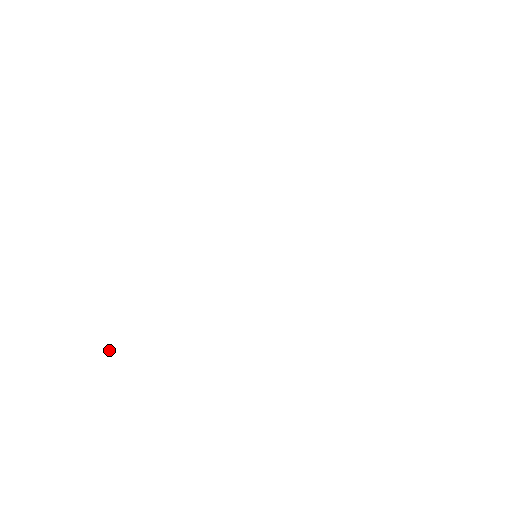
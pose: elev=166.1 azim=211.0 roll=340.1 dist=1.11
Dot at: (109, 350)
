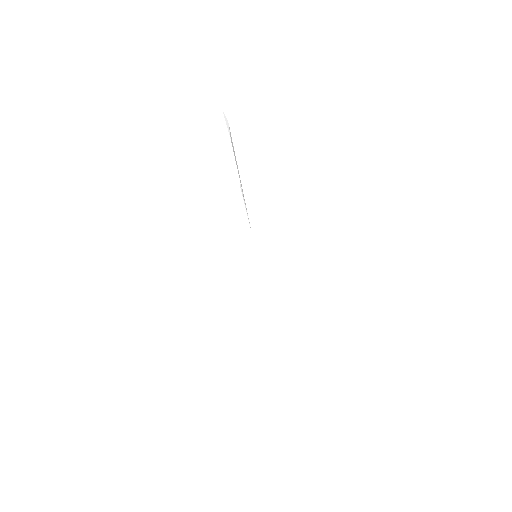
Dot at: (225, 118)
